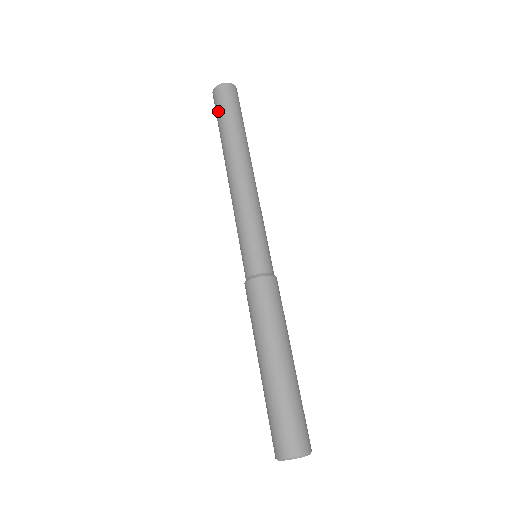
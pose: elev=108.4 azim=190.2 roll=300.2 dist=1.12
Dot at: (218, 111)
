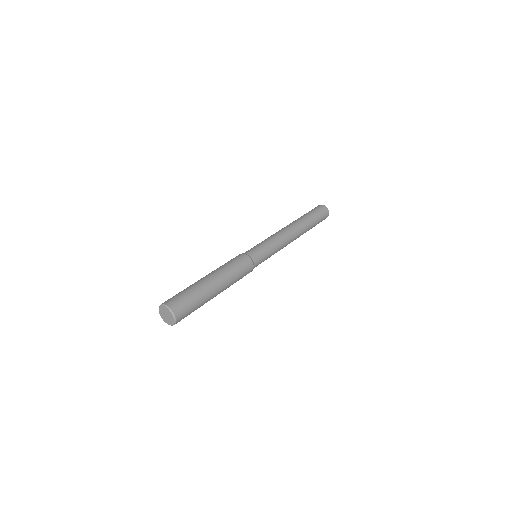
Dot at: (309, 211)
